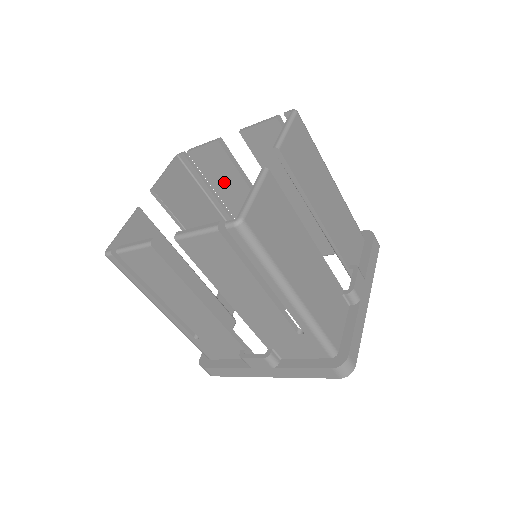
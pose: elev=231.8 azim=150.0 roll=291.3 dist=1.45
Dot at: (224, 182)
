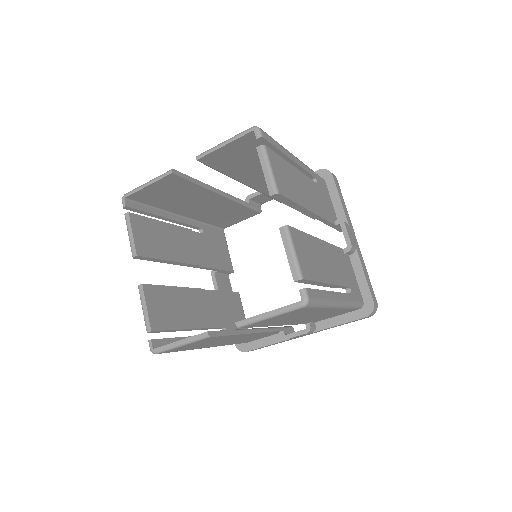
Dot at: occluded
